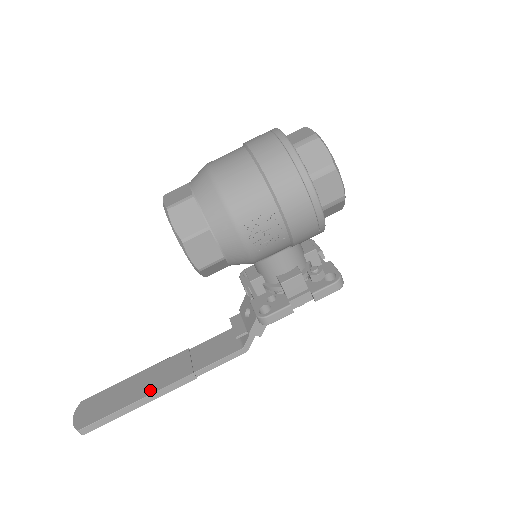
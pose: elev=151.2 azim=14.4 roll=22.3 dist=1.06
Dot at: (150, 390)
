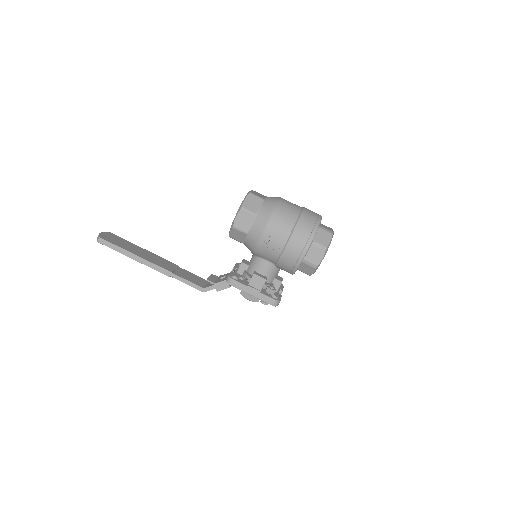
Dot at: (146, 258)
